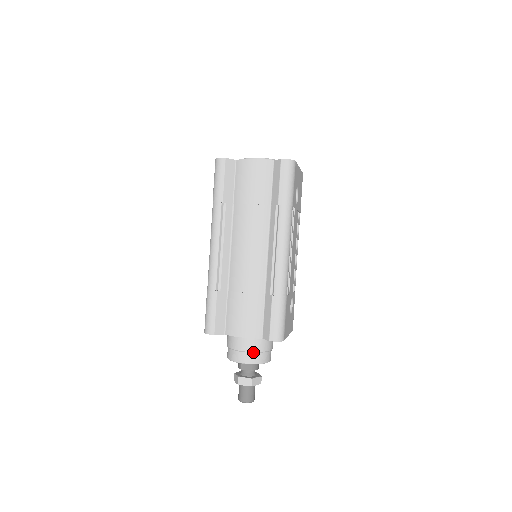
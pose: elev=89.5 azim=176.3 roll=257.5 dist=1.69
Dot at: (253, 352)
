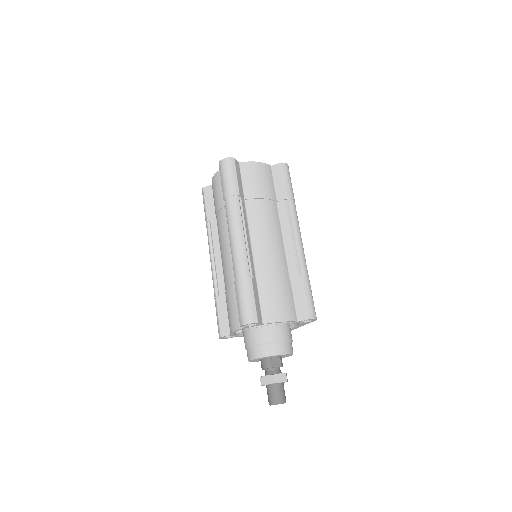
Dot at: (286, 341)
